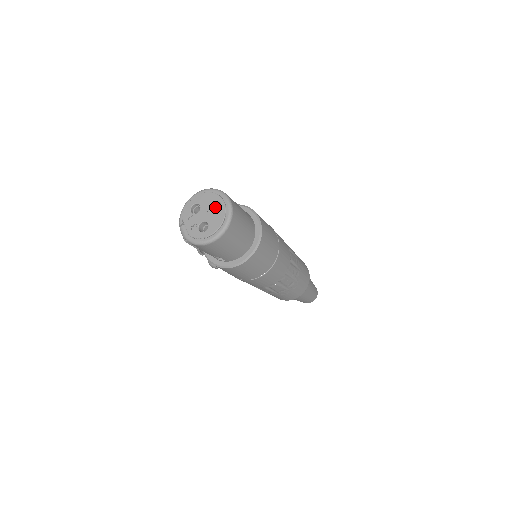
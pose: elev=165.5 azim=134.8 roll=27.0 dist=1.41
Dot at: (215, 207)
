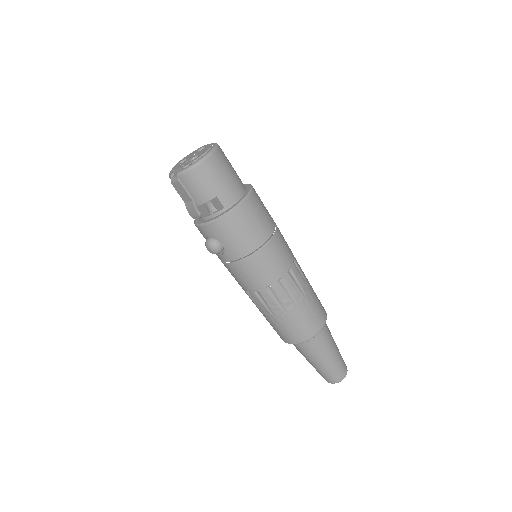
Dot at: occluded
